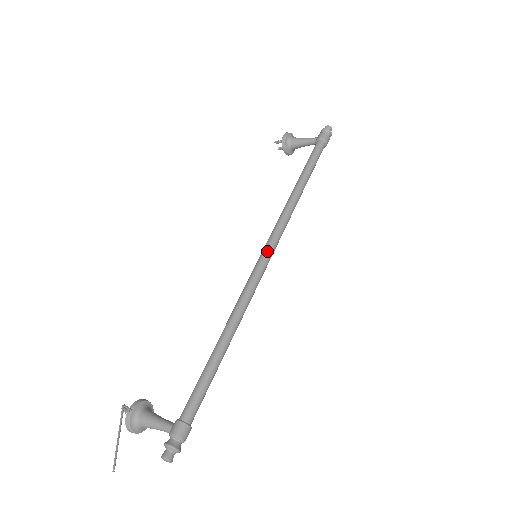
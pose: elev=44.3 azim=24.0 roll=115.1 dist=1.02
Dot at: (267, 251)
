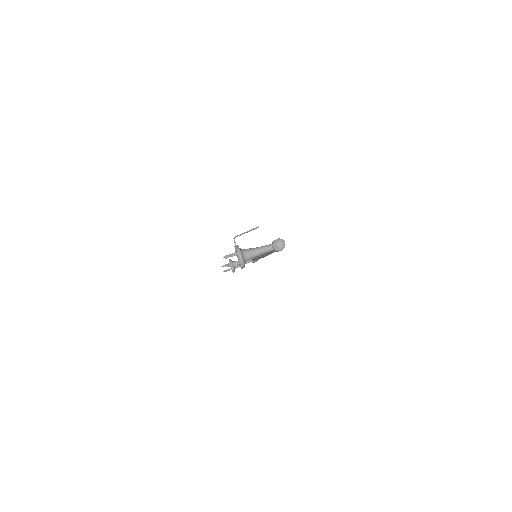
Dot at: occluded
